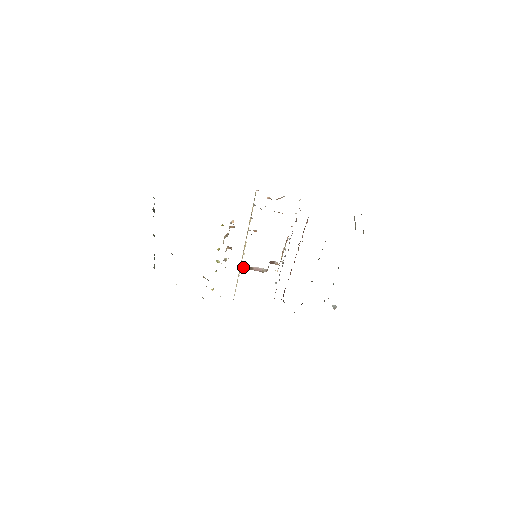
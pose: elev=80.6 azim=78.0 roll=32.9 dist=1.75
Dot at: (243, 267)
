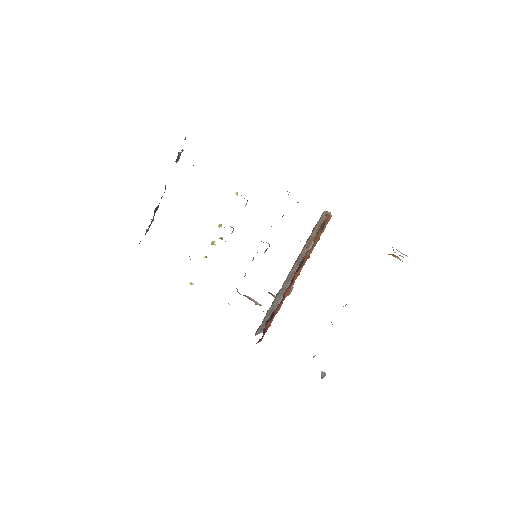
Dot at: (237, 291)
